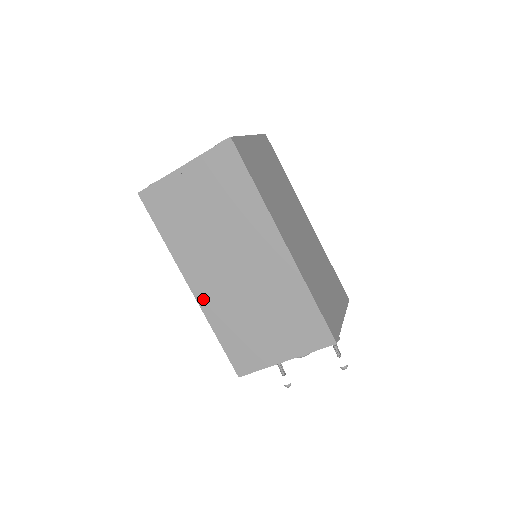
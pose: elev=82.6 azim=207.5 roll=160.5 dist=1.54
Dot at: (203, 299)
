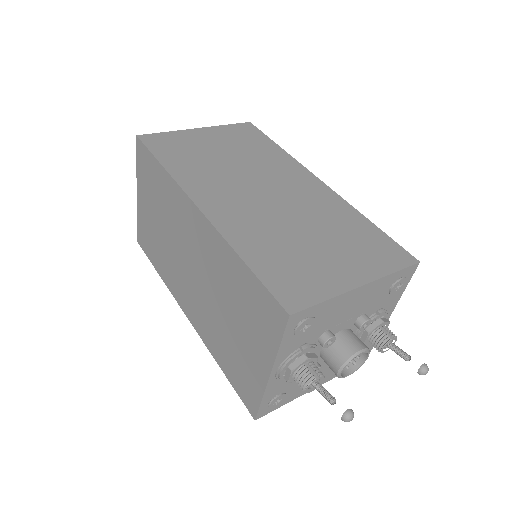
Dot at: (219, 218)
